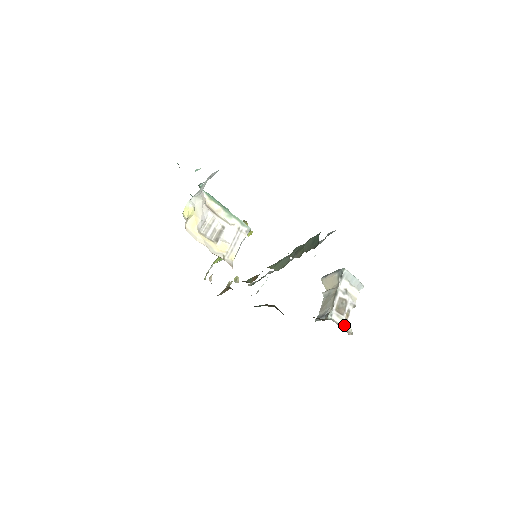
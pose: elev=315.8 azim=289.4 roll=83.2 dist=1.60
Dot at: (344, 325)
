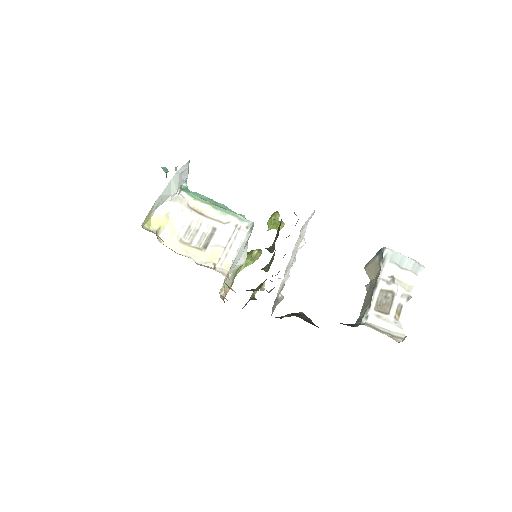
Dot at: (390, 328)
